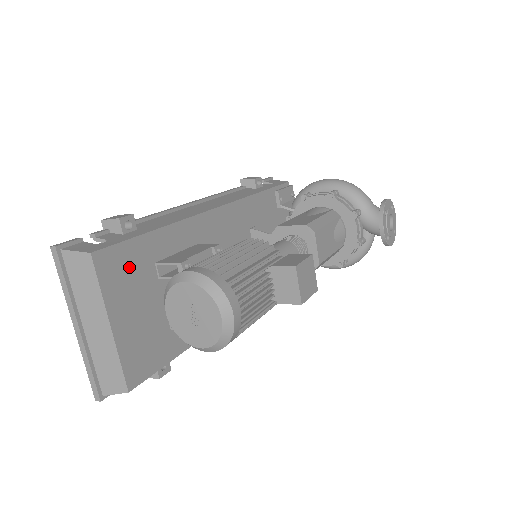
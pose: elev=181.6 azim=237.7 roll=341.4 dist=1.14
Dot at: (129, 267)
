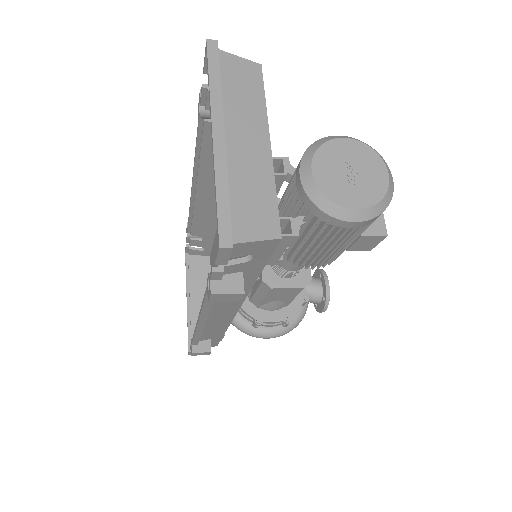
Dot at: occluded
